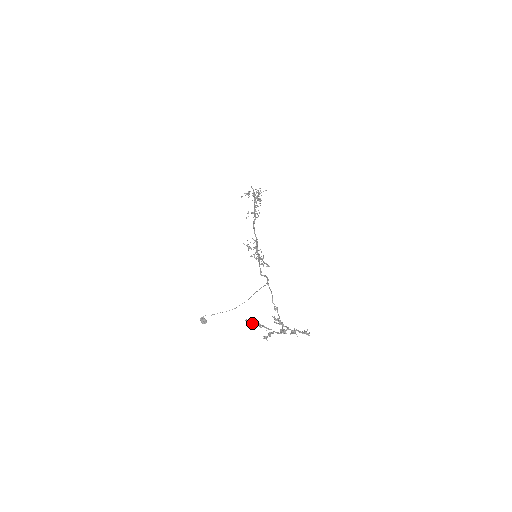
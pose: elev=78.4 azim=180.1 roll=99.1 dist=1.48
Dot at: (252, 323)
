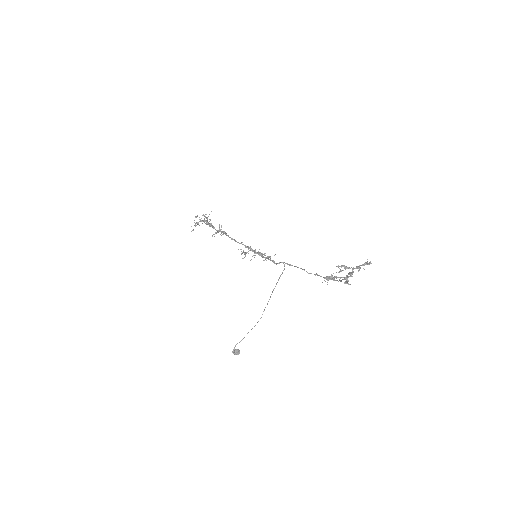
Dot at: (328, 279)
